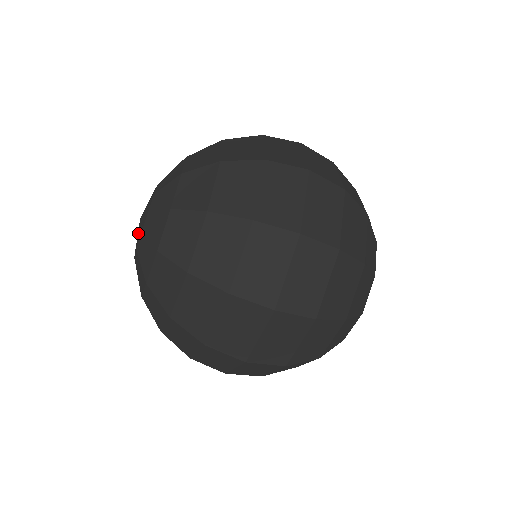
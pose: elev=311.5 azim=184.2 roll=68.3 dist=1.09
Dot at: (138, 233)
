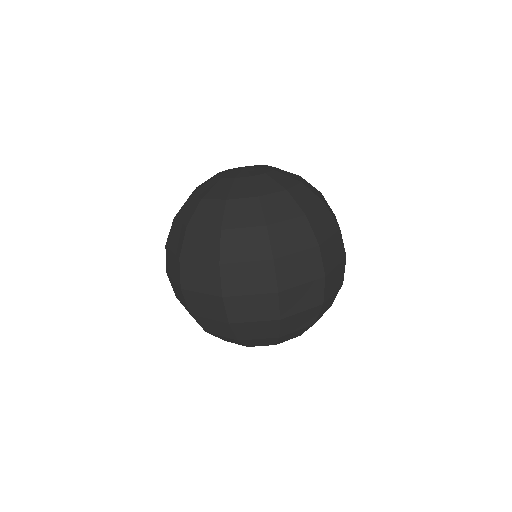
Dot at: (234, 172)
